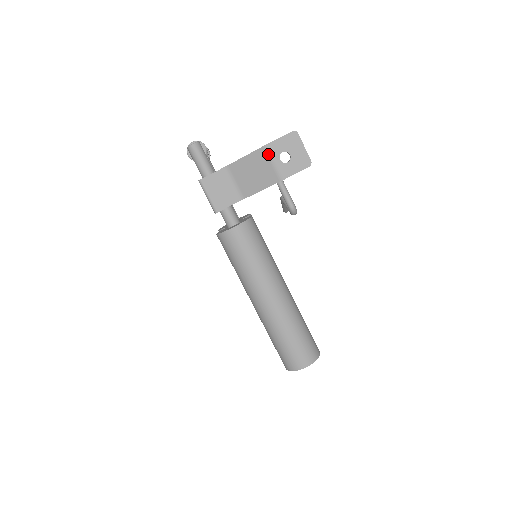
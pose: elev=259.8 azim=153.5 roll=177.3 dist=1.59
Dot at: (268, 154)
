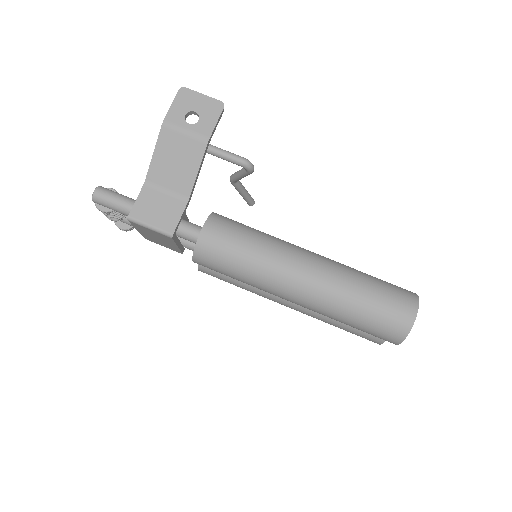
Dot at: (172, 129)
